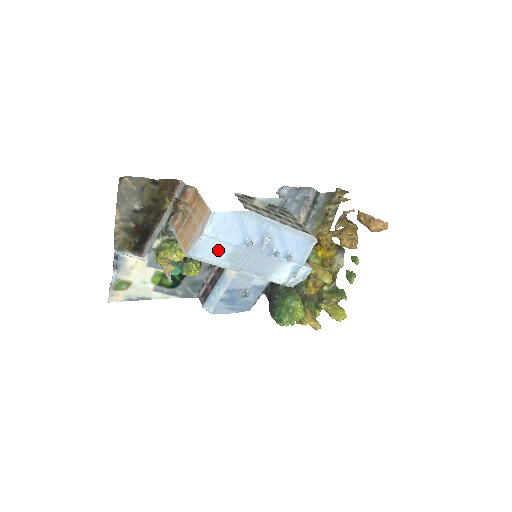
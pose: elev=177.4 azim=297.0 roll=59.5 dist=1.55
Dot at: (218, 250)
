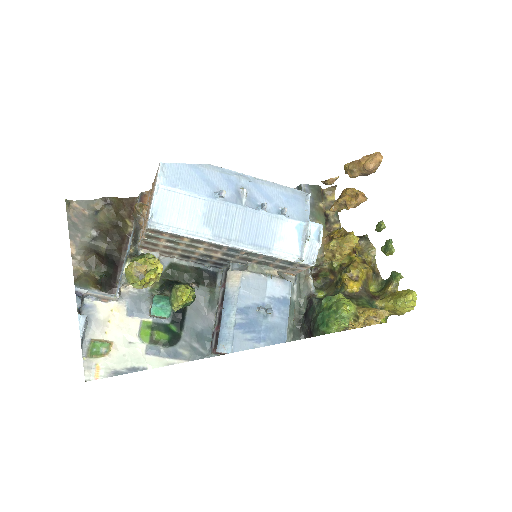
Dot at: (186, 210)
